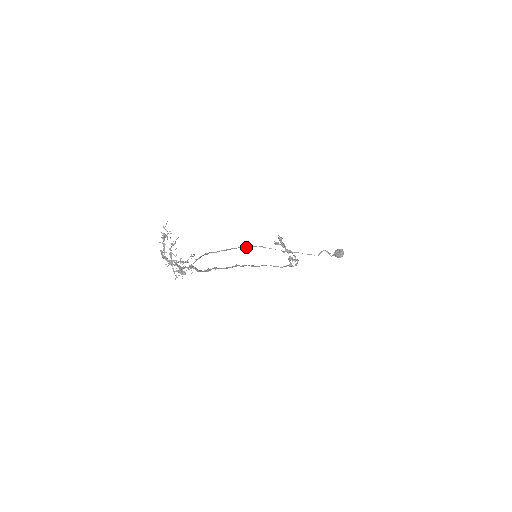
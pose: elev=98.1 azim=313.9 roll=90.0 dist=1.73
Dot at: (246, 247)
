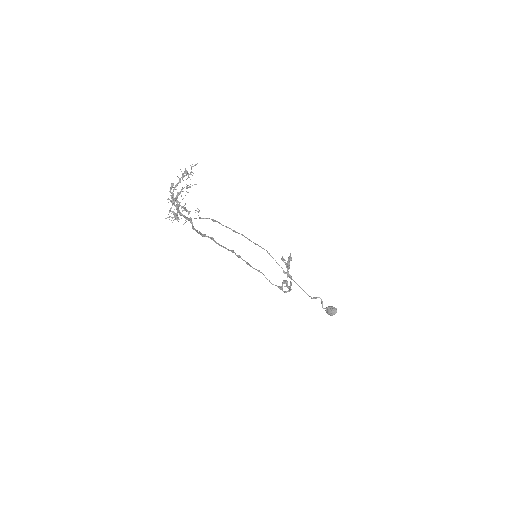
Dot at: (254, 243)
